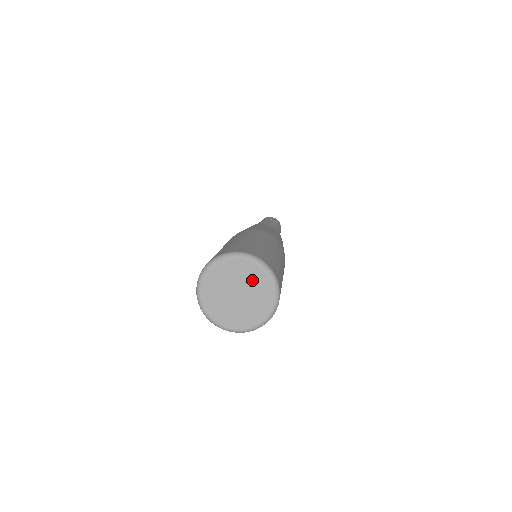
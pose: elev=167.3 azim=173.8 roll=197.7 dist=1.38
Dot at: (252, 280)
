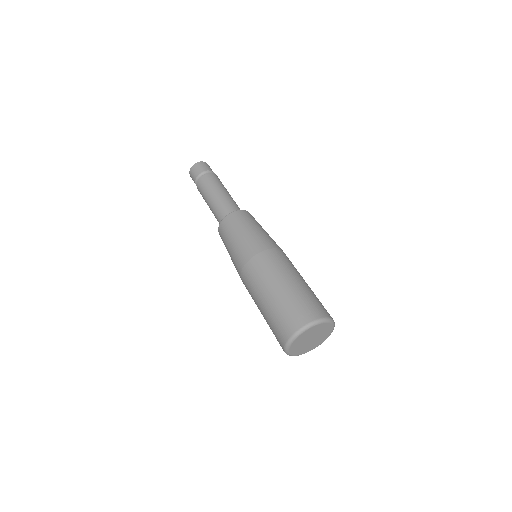
Dot at: (316, 331)
